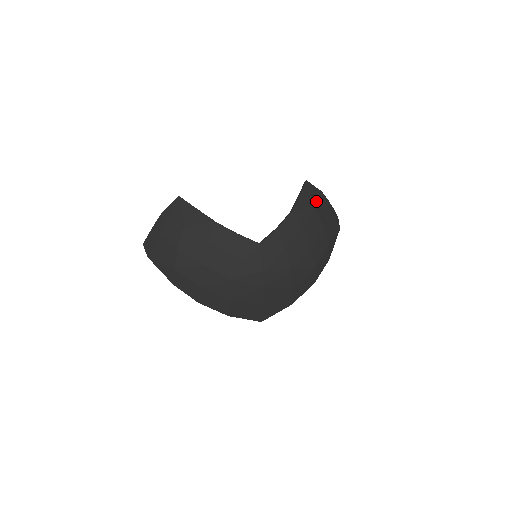
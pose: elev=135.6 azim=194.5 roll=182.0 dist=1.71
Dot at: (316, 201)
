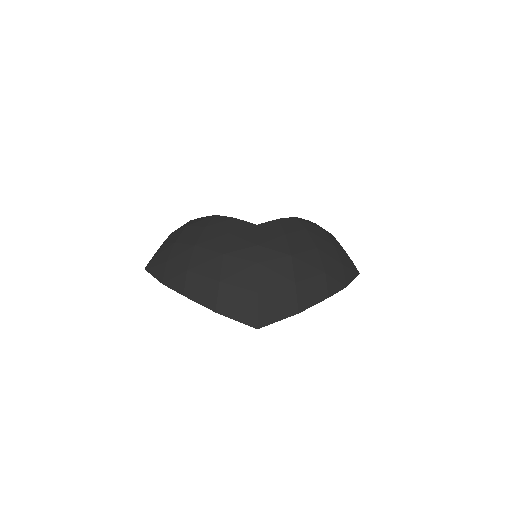
Dot at: (325, 230)
